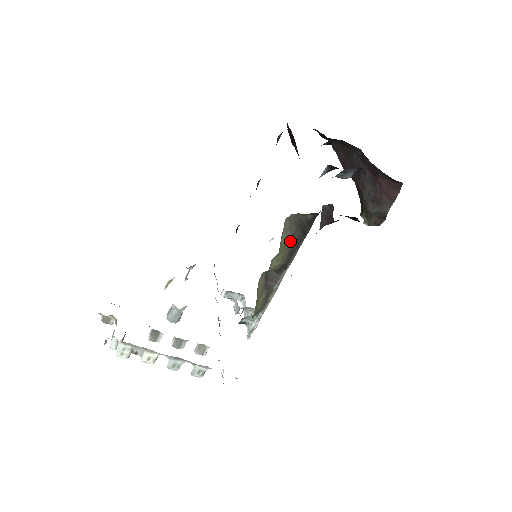
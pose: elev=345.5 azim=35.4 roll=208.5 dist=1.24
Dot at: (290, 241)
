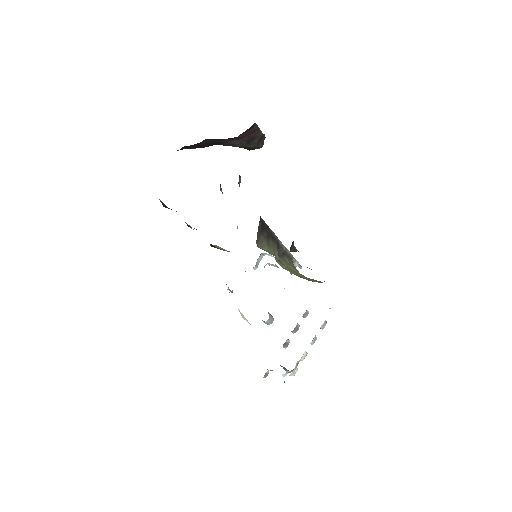
Dot at: (267, 240)
